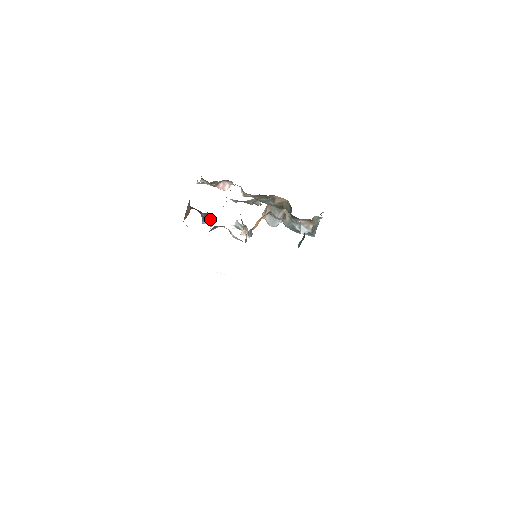
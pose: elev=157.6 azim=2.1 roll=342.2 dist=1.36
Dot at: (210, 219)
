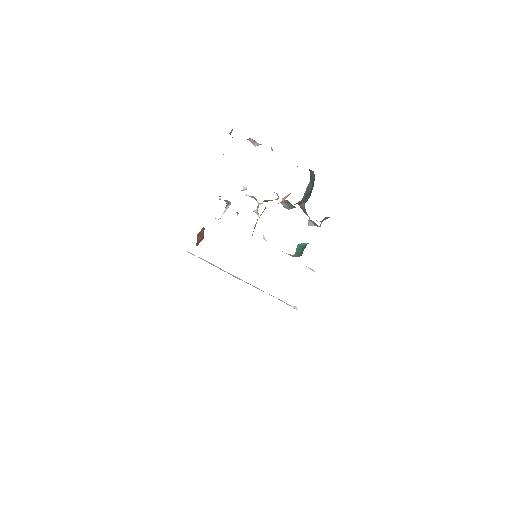
Dot at: (227, 200)
